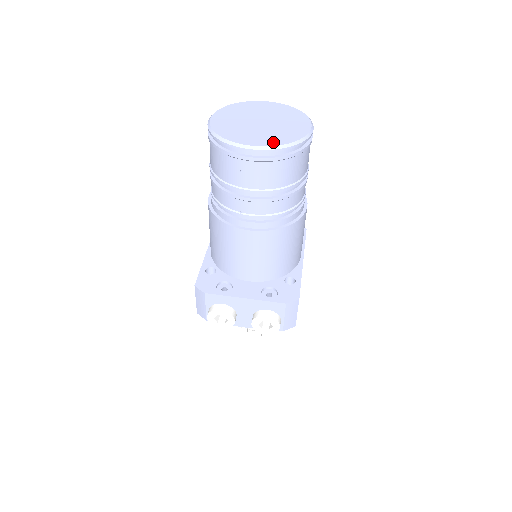
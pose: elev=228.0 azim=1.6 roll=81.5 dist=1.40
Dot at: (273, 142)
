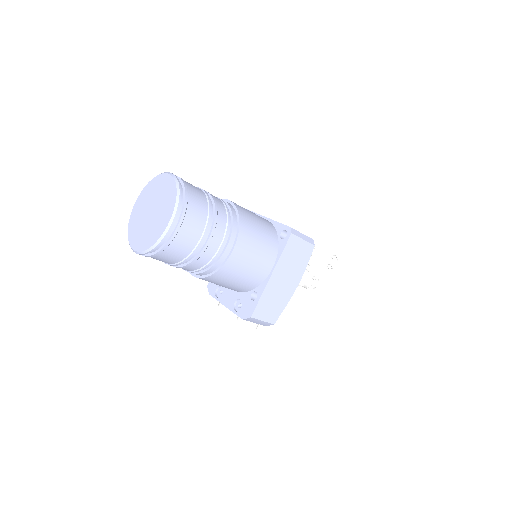
Dot at: (142, 246)
